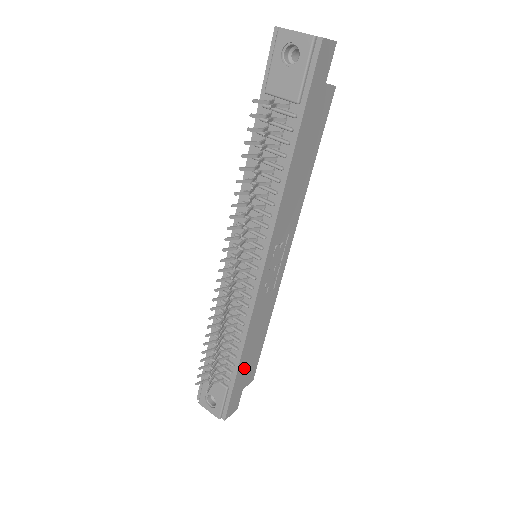
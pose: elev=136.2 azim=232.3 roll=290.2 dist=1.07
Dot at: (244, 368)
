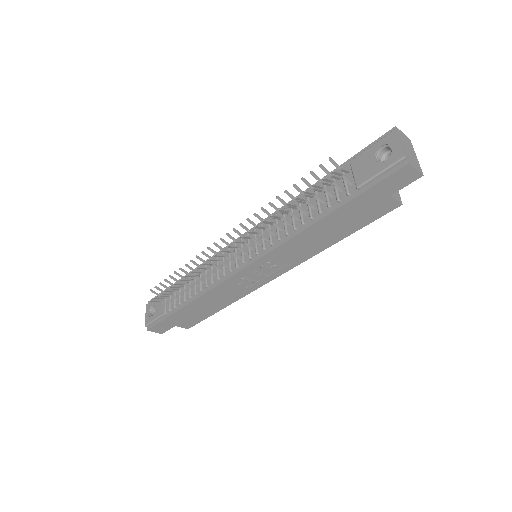
Dot at: (186, 314)
